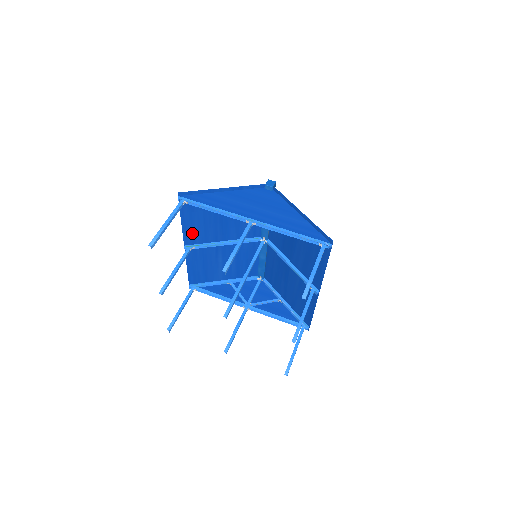
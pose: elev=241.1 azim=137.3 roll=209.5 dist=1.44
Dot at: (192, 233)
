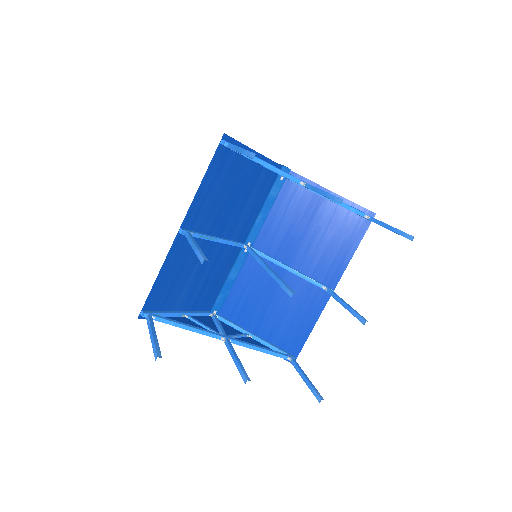
Dot at: (198, 209)
